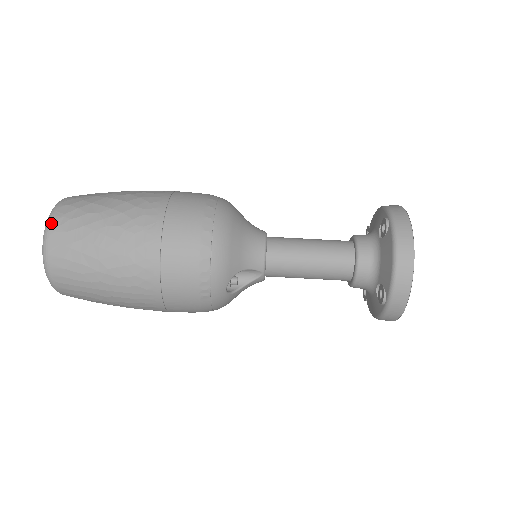
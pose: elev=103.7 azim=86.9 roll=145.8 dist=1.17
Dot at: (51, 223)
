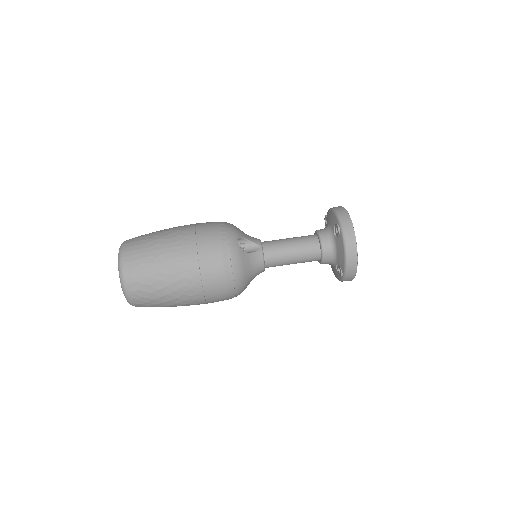
Dot at: occluded
